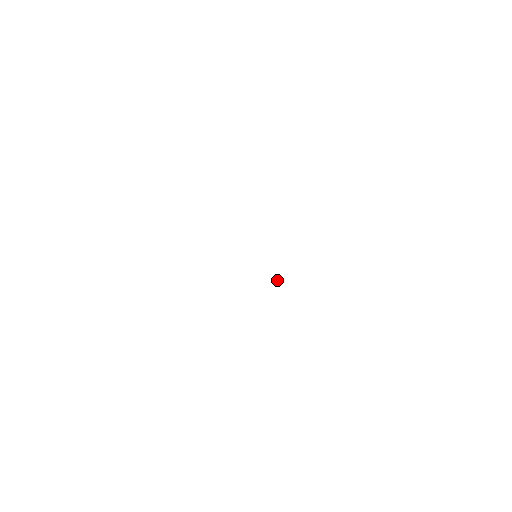
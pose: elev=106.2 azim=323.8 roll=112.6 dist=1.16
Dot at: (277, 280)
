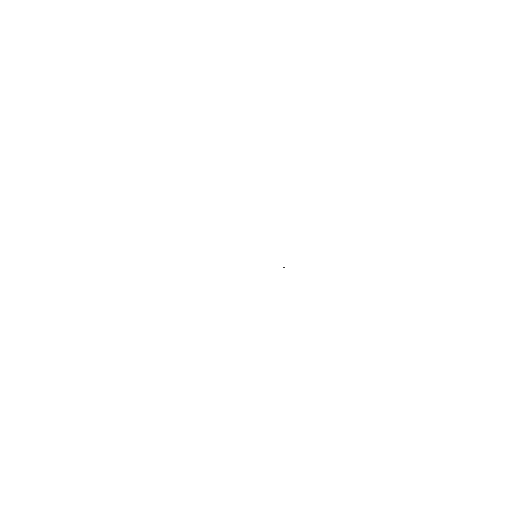
Dot at: occluded
